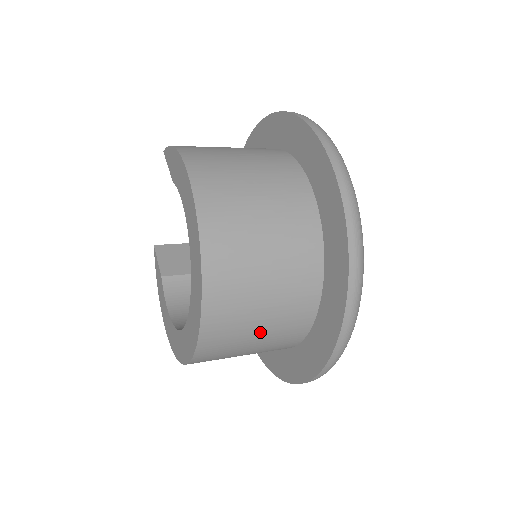
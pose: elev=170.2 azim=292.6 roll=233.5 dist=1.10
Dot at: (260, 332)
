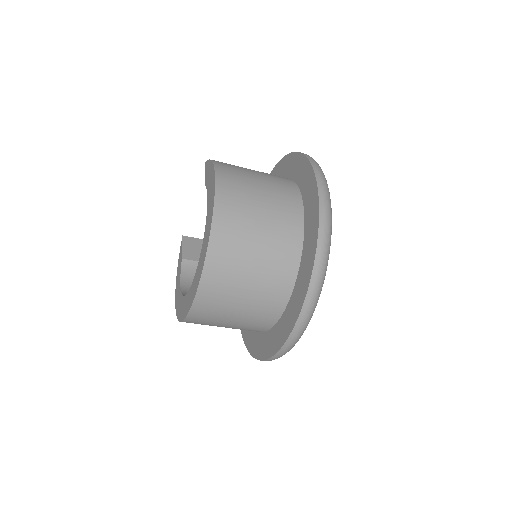
Dot at: (242, 305)
